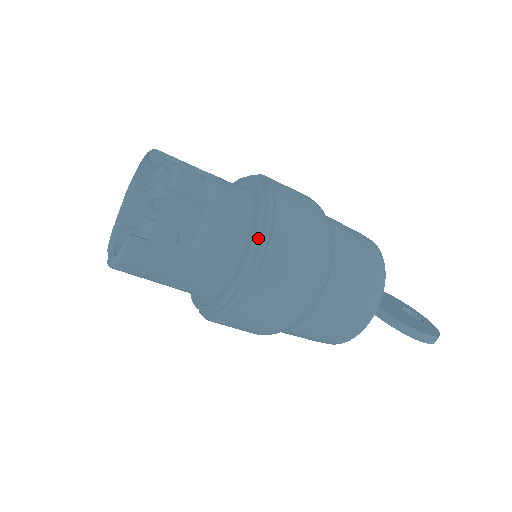
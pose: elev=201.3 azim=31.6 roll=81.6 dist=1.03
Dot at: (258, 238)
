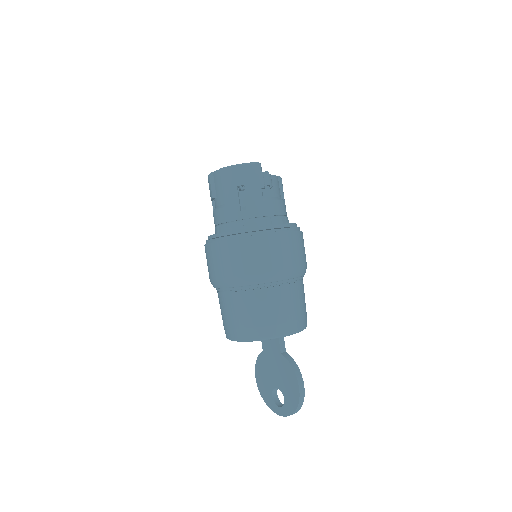
Dot at: (294, 226)
